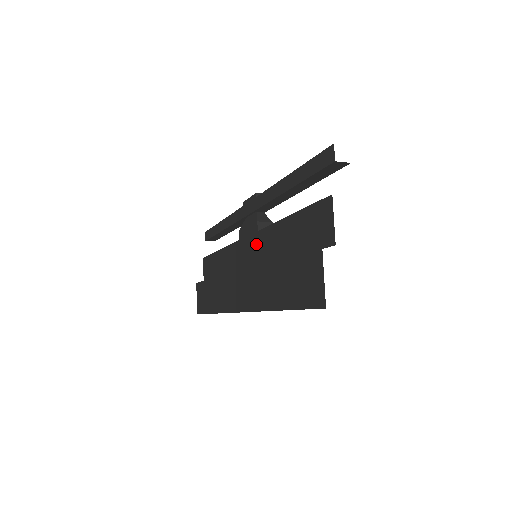
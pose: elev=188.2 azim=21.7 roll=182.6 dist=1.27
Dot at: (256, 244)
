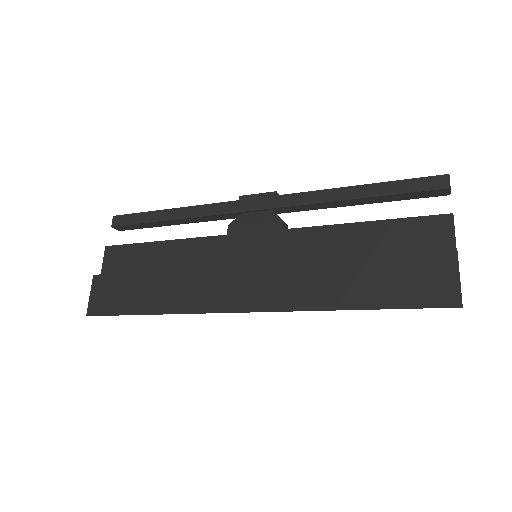
Dot at: (282, 242)
